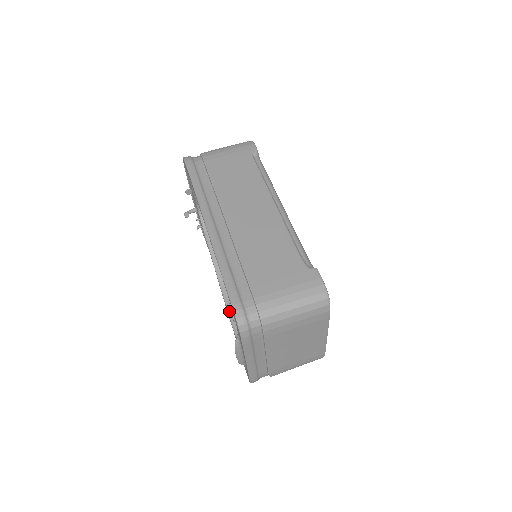
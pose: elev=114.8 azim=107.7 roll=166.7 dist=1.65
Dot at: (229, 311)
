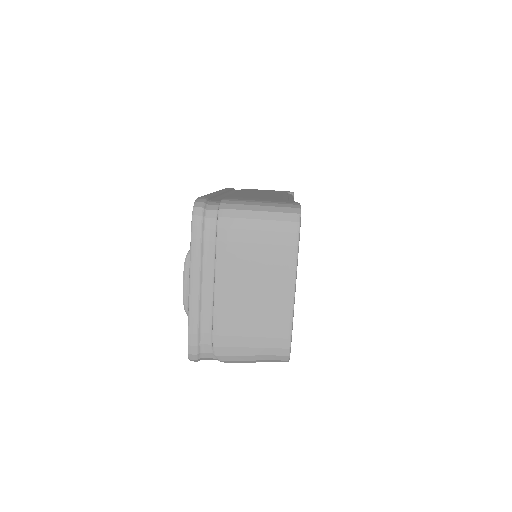
Dot at: occluded
